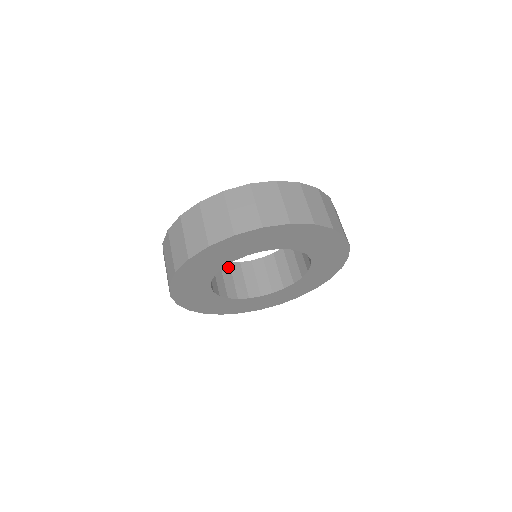
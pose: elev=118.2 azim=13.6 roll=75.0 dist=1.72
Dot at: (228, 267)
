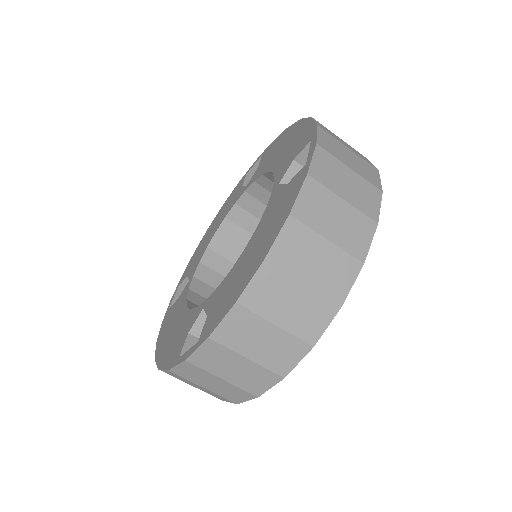
Dot at: (196, 296)
